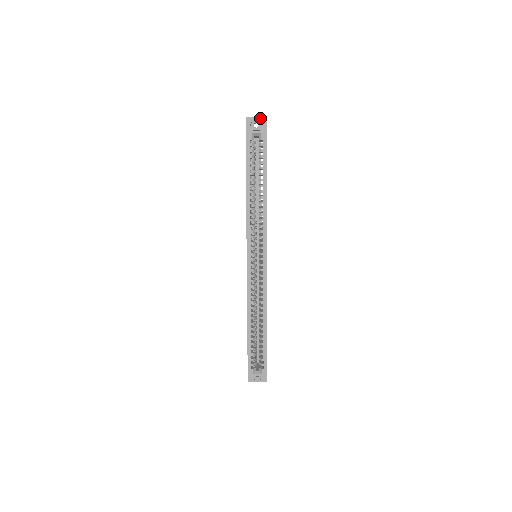
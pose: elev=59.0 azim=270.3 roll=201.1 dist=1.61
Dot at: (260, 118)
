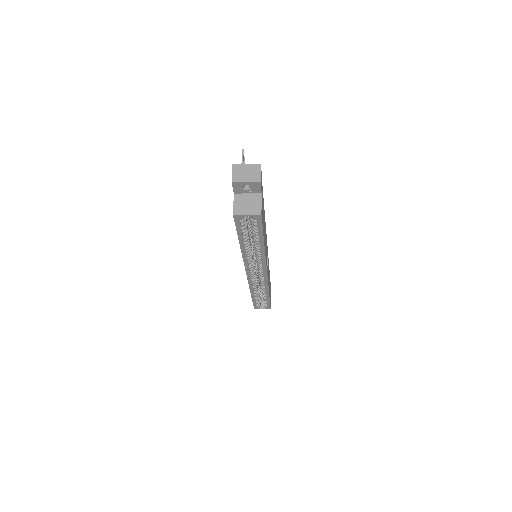
Dot at: (251, 183)
